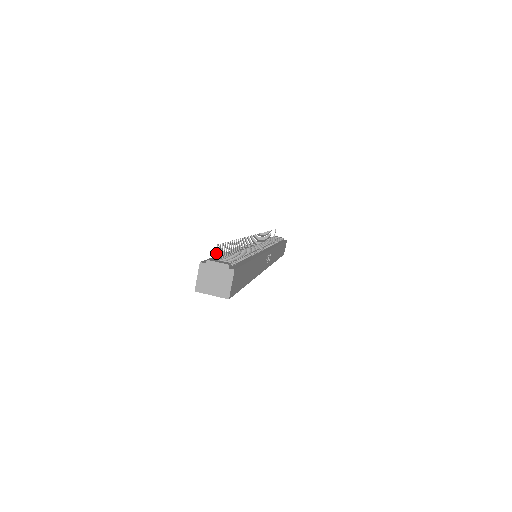
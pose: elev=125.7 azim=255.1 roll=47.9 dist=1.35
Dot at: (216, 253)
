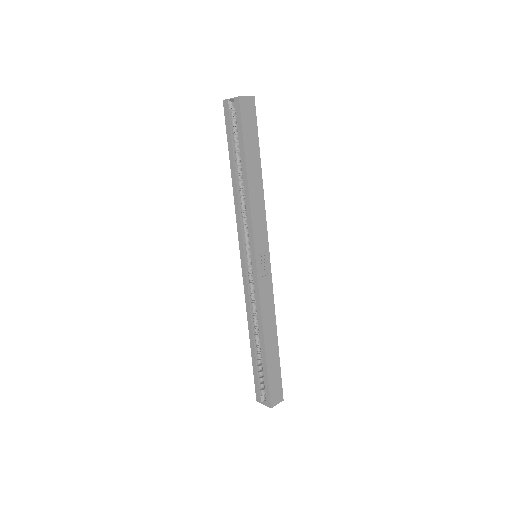
Dot at: occluded
